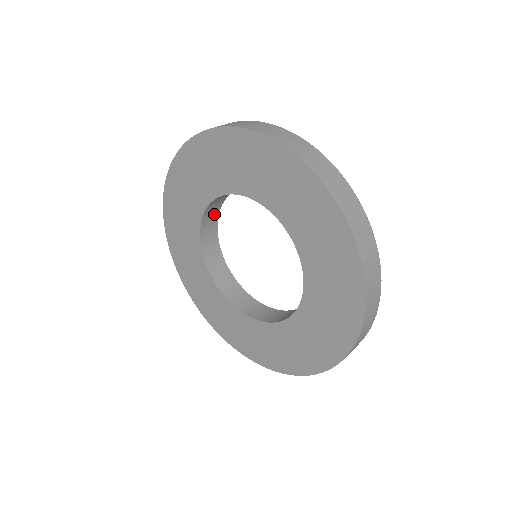
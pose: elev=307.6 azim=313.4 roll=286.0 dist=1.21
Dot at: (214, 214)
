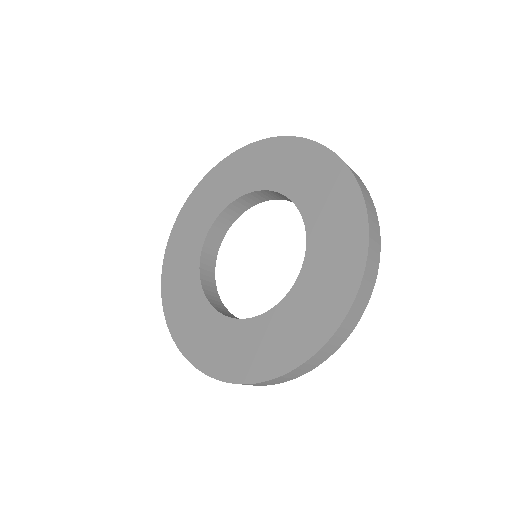
Dot at: (220, 234)
